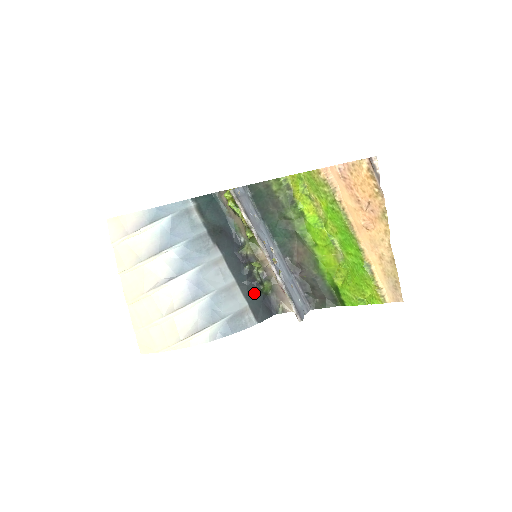
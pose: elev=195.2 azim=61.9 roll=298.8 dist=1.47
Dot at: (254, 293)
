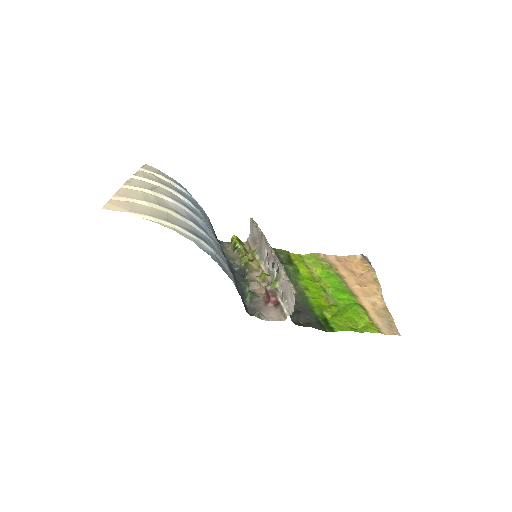
Dot at: (238, 281)
